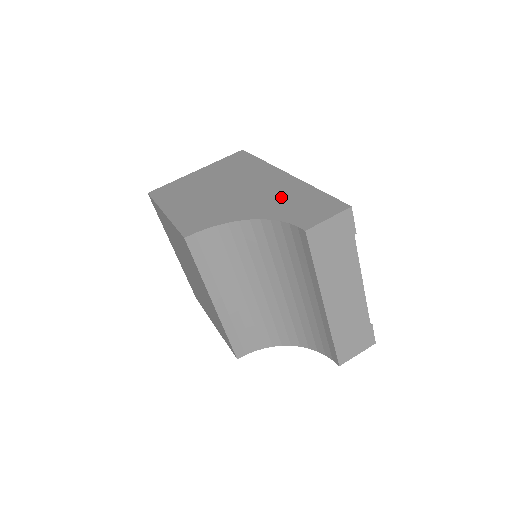
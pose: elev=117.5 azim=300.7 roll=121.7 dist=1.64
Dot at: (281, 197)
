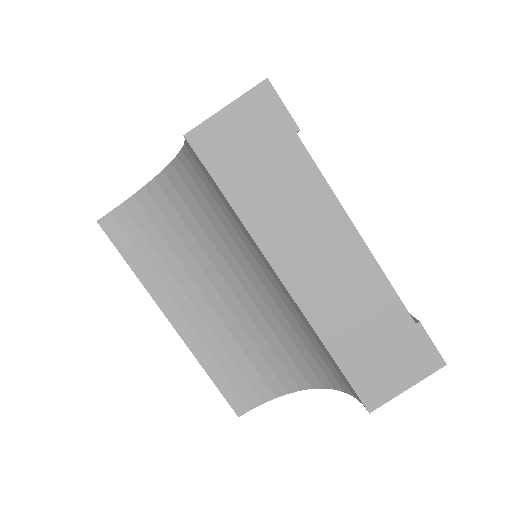
Dot at: occluded
